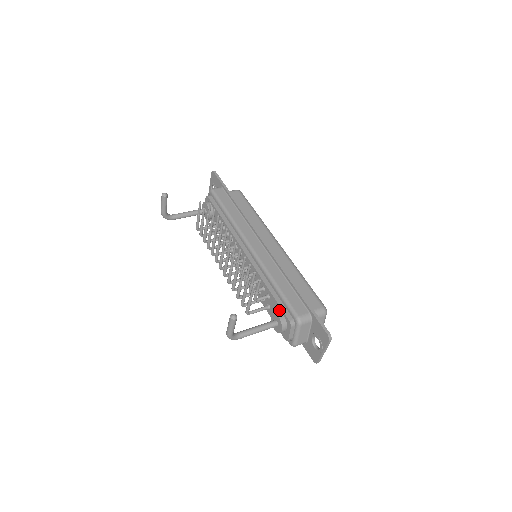
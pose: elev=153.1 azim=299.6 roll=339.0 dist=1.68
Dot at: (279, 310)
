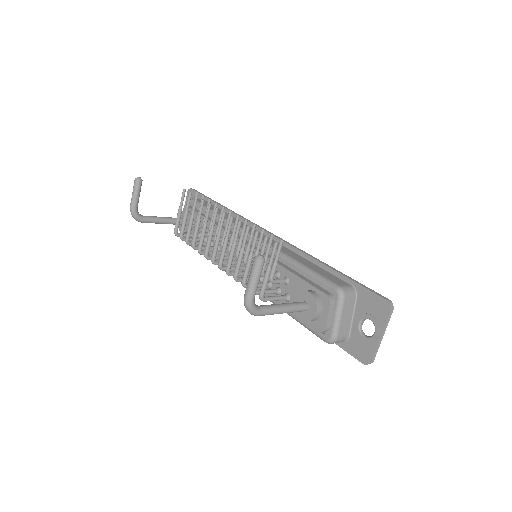
Dot at: (307, 289)
